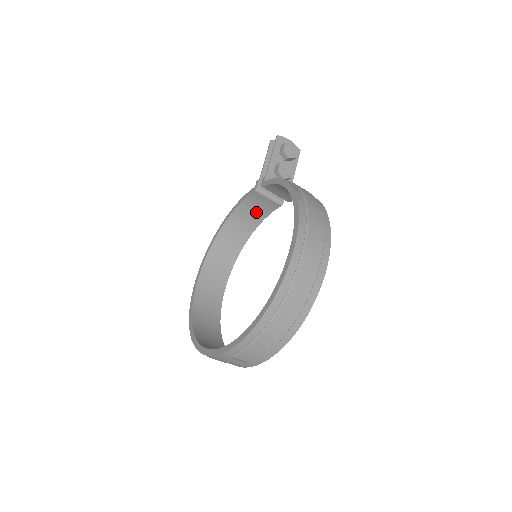
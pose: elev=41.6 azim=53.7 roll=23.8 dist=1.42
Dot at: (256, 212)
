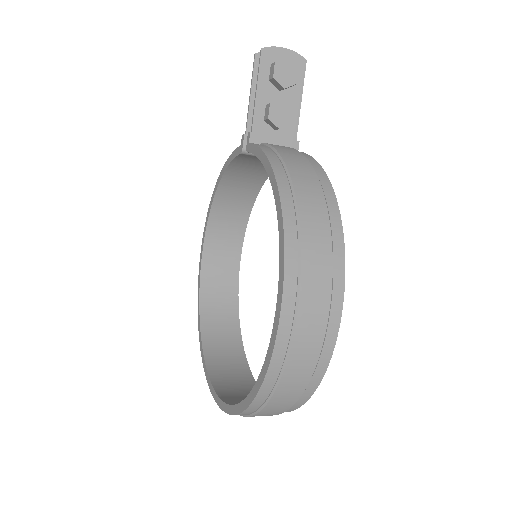
Dot at: (256, 169)
